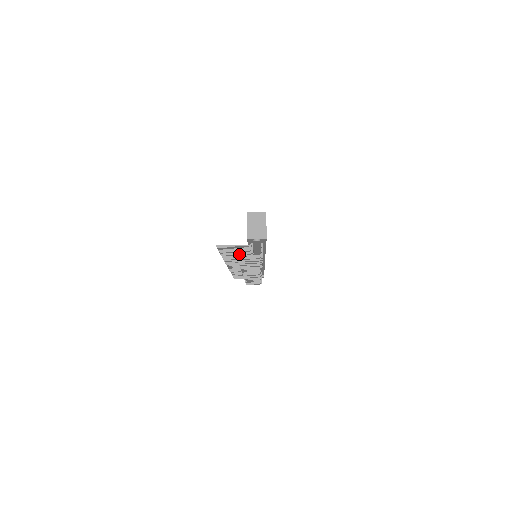
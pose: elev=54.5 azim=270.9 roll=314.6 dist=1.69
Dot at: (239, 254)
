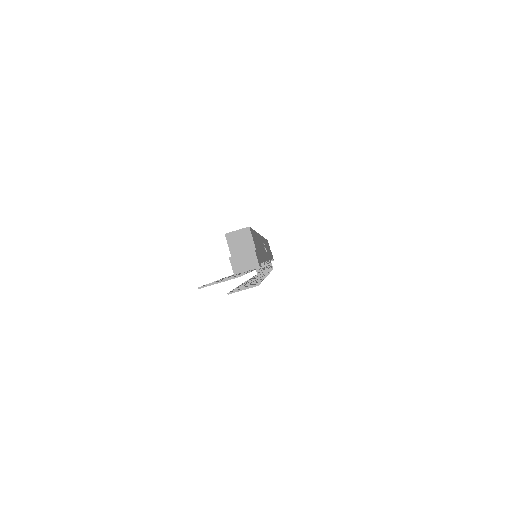
Dot at: occluded
